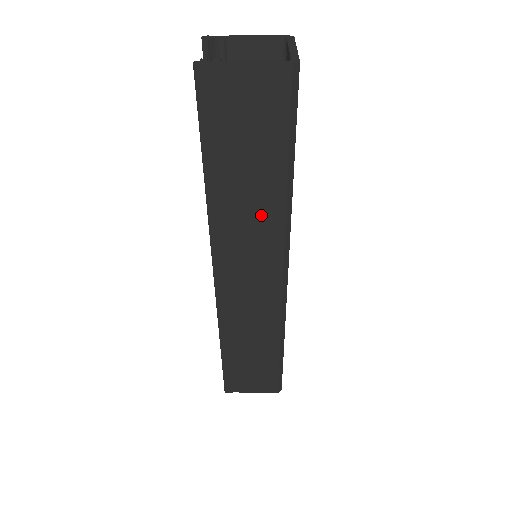
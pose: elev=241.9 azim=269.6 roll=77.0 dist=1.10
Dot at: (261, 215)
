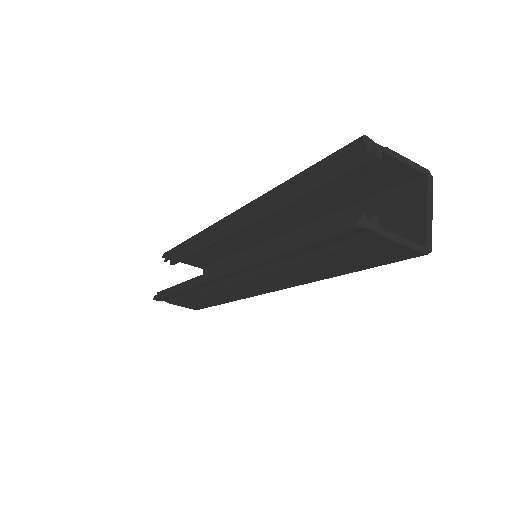
Dot at: (298, 275)
